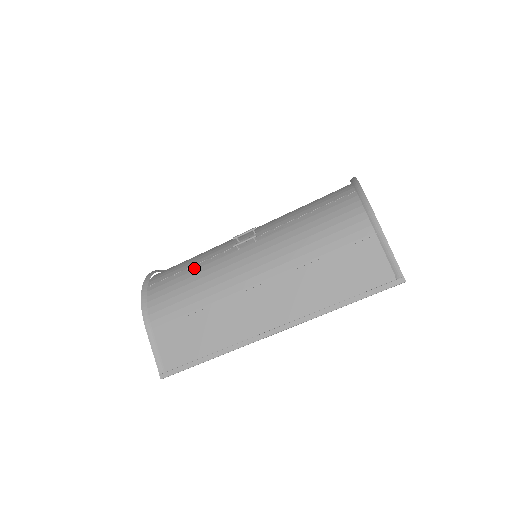
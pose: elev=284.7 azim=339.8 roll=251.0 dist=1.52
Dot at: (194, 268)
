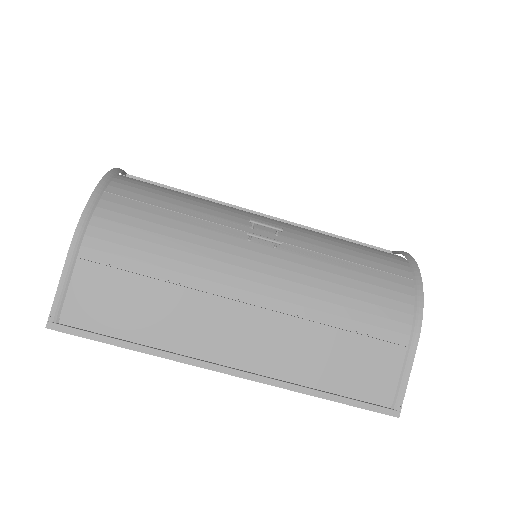
Dot at: (180, 218)
